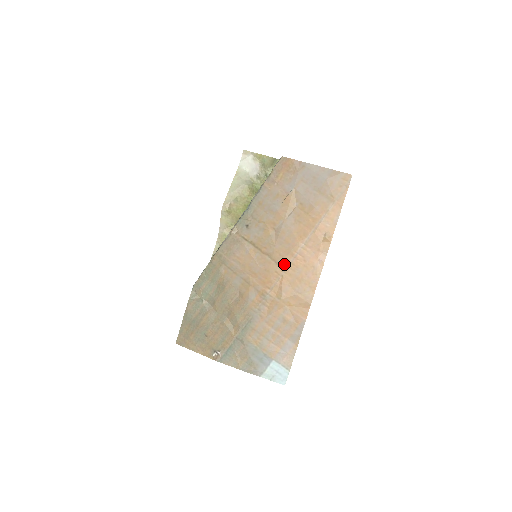
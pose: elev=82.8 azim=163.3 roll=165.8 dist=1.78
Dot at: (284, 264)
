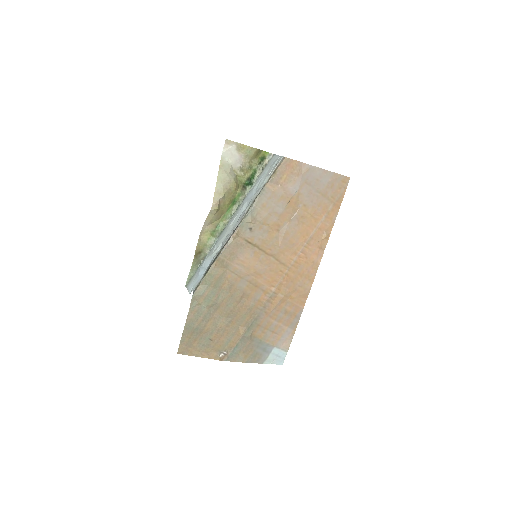
Dot at: (288, 263)
